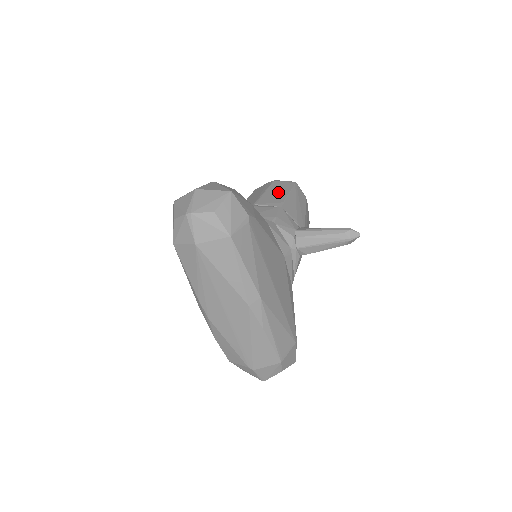
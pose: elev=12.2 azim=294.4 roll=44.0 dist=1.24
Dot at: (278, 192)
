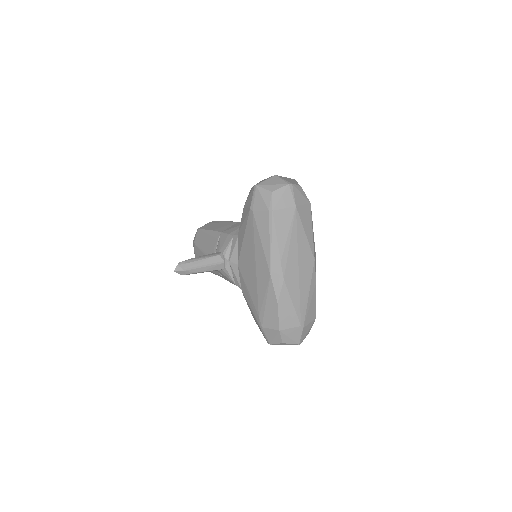
Dot at: occluded
